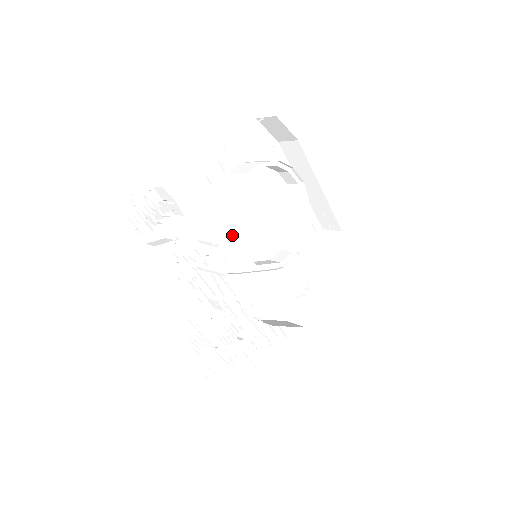
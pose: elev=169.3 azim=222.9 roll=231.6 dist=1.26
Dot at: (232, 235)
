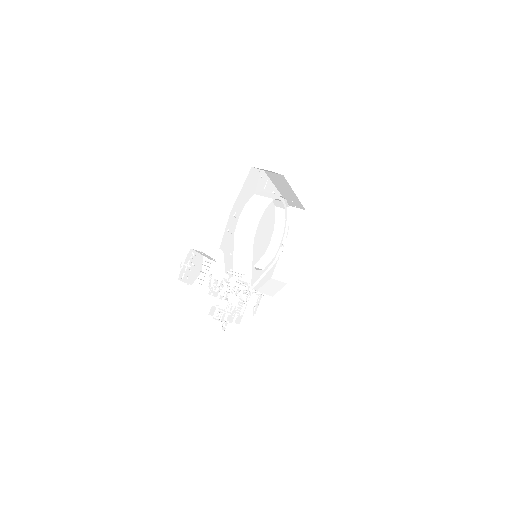
Dot at: (251, 265)
